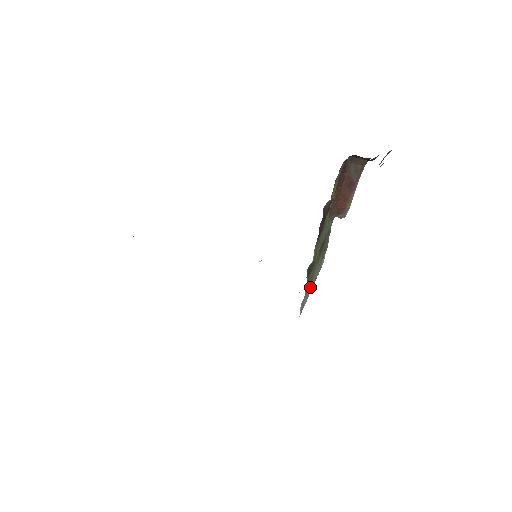
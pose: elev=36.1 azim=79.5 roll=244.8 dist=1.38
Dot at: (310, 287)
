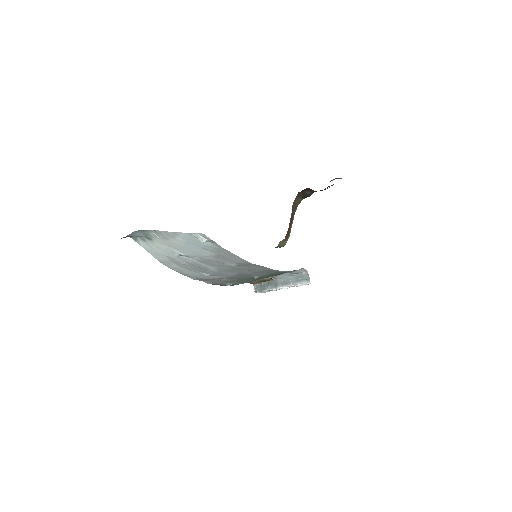
Dot at: occluded
